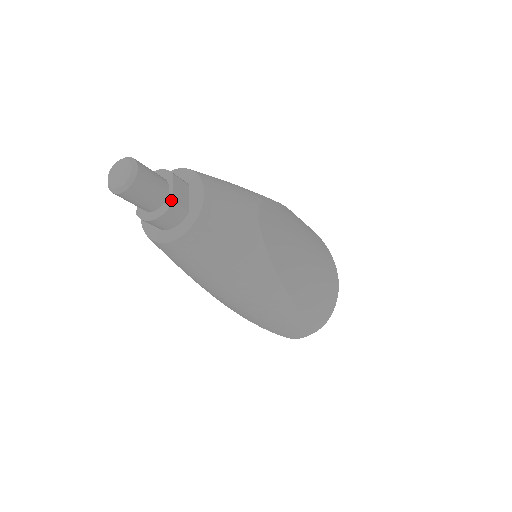
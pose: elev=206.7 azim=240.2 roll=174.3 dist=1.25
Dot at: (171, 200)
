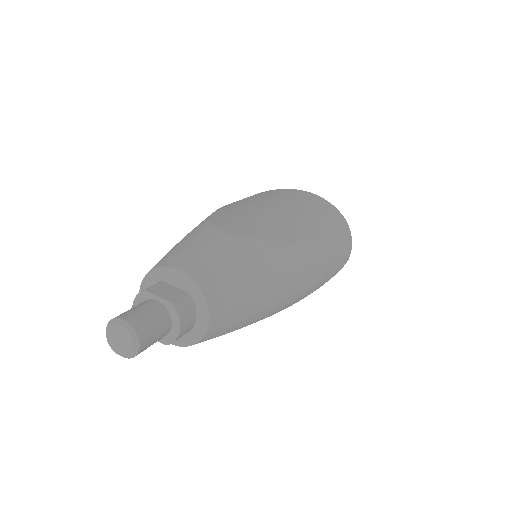
Dot at: (169, 304)
